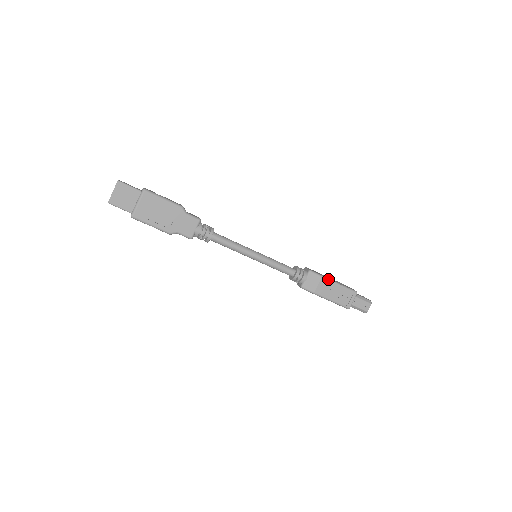
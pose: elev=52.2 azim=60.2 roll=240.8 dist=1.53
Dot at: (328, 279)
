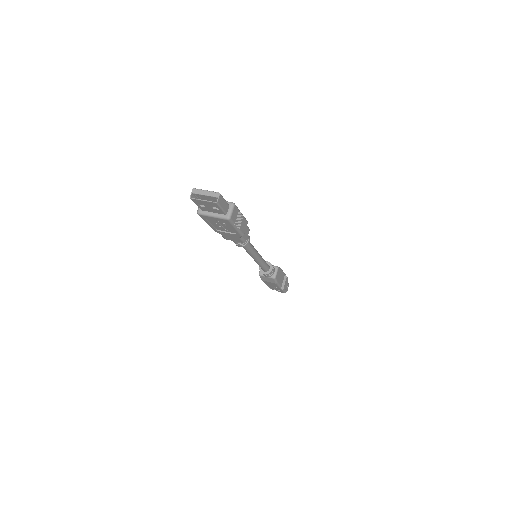
Dot at: (278, 285)
